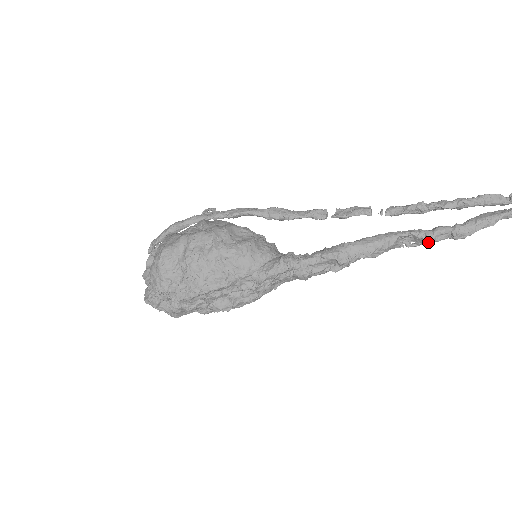
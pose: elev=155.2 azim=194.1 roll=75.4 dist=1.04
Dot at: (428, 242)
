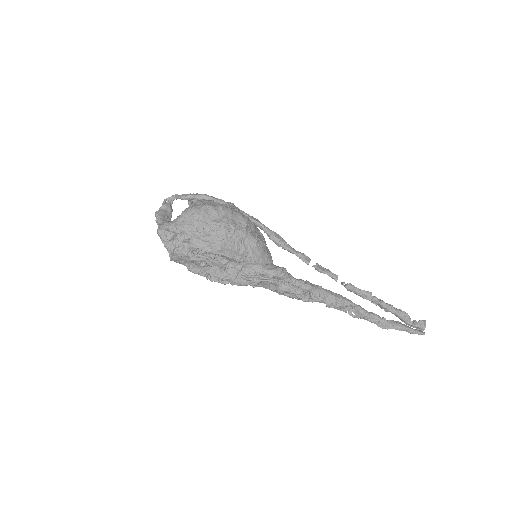
Dot at: (364, 318)
